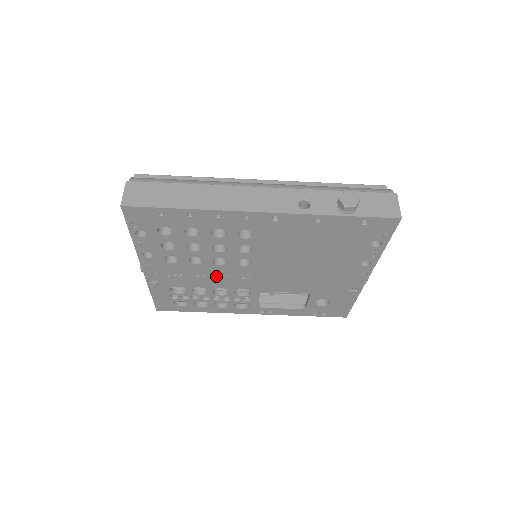
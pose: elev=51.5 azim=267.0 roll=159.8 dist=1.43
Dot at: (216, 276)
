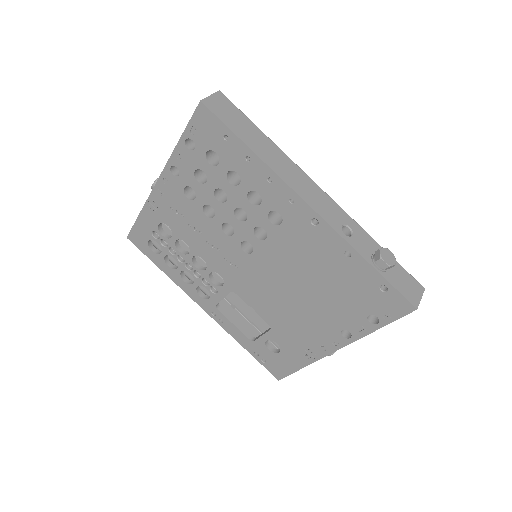
Dot at: (211, 242)
